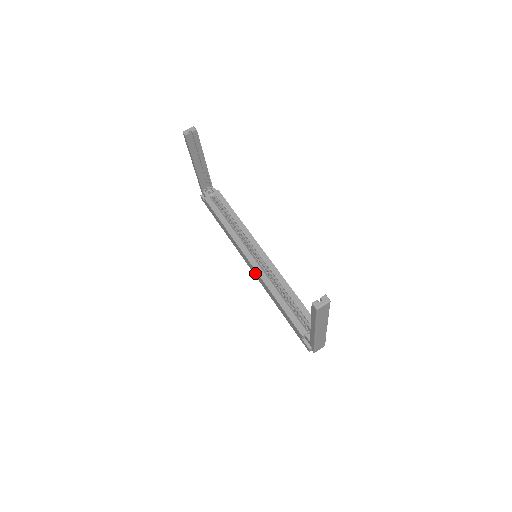
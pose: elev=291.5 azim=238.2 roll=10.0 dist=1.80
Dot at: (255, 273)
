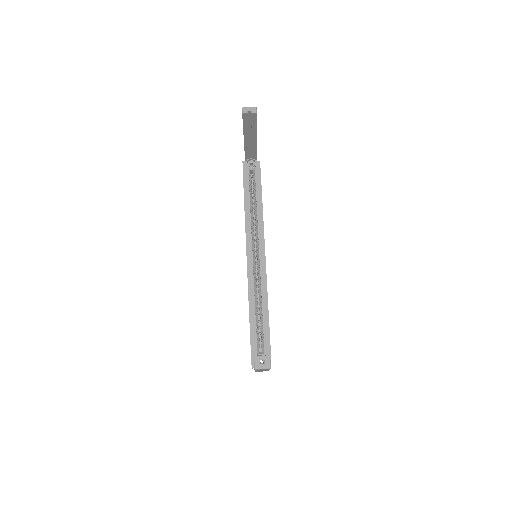
Dot at: occluded
